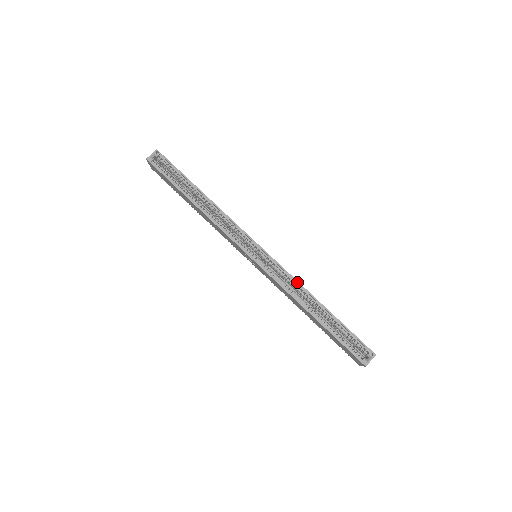
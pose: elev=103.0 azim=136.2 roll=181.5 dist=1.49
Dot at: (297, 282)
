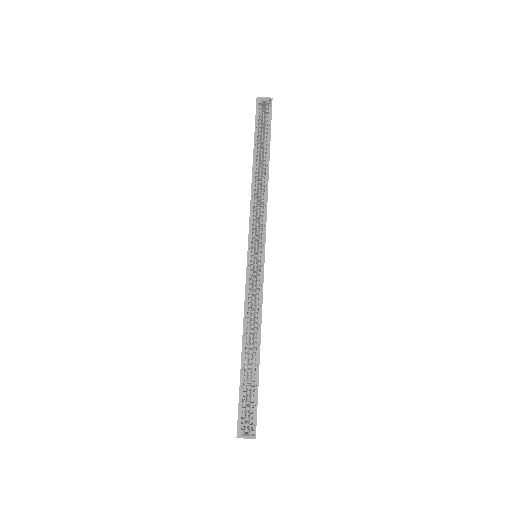
Dot at: (261, 309)
